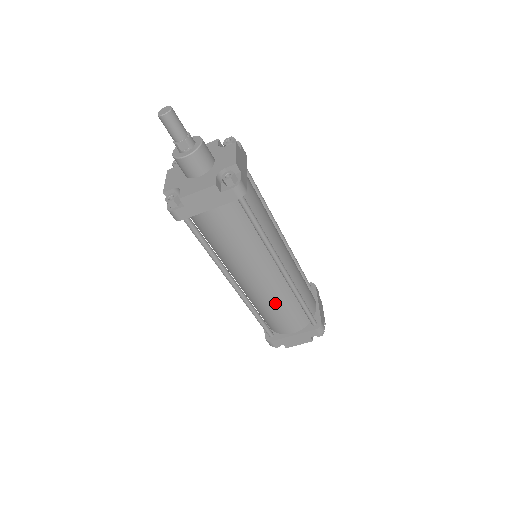
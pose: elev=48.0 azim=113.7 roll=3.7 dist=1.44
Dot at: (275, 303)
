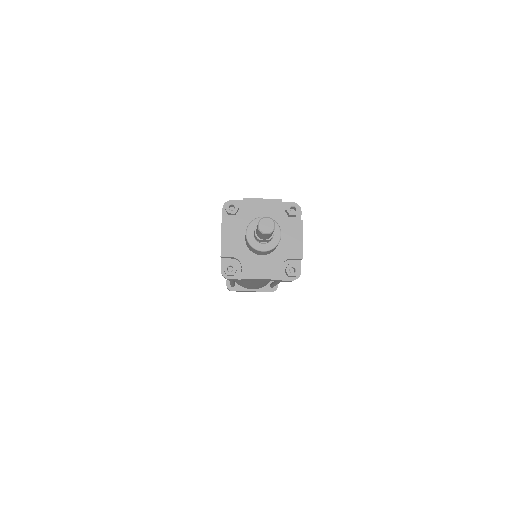
Dot at: (256, 286)
